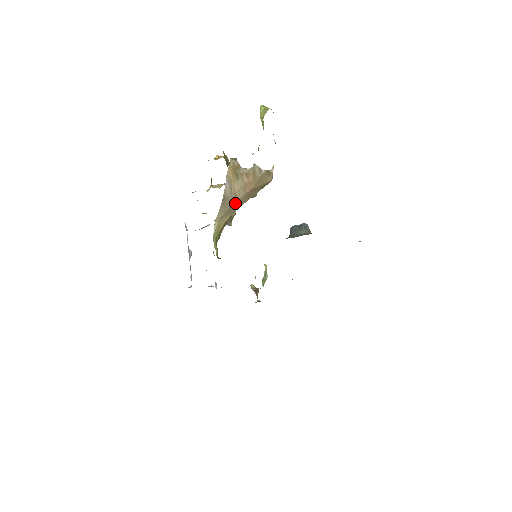
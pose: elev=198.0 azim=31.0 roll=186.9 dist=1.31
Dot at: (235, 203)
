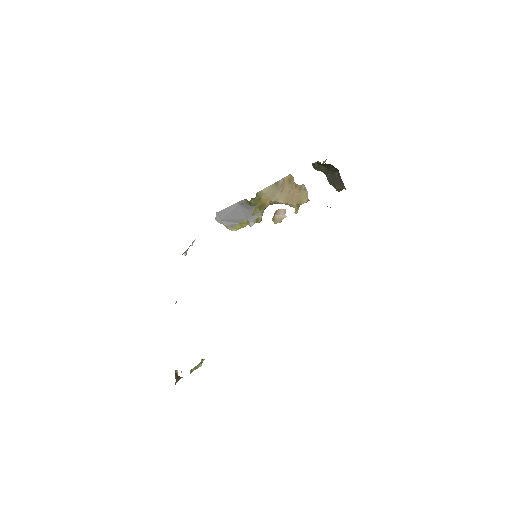
Dot at: (279, 194)
